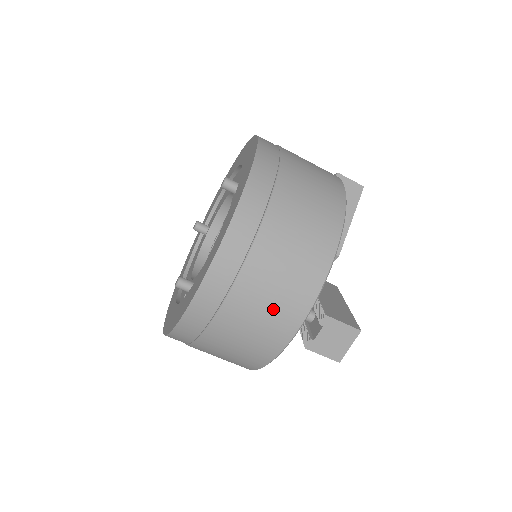
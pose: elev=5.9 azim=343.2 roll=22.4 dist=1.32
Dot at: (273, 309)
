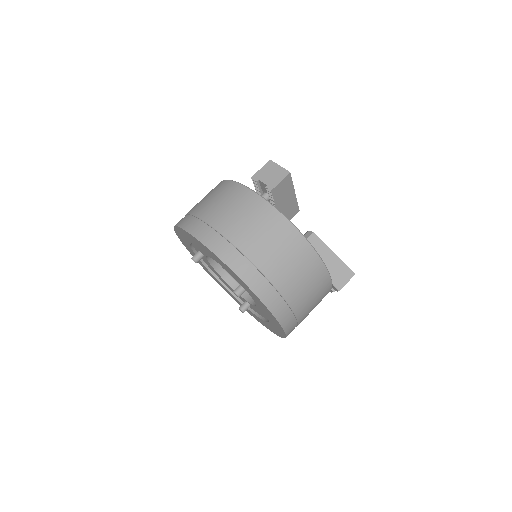
Dot at: (241, 209)
